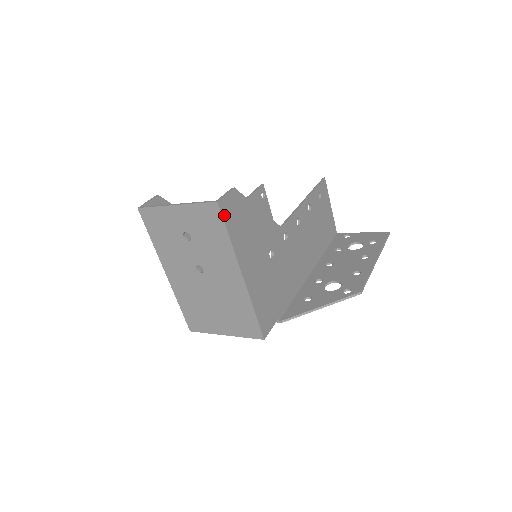
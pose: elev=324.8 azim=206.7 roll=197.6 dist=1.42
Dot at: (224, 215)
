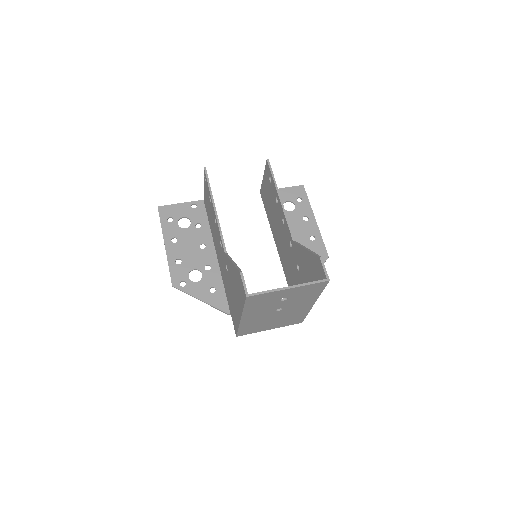
Dot at: occluded
